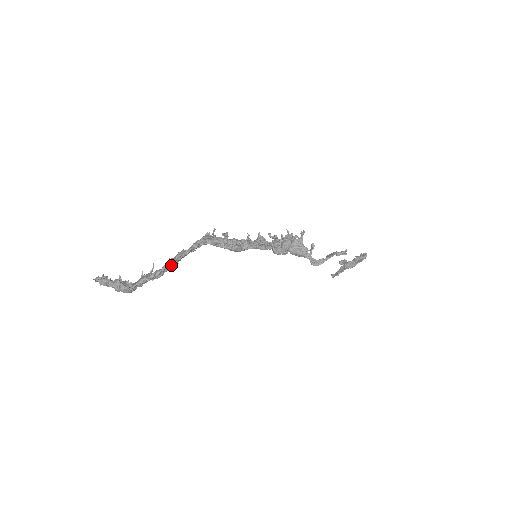
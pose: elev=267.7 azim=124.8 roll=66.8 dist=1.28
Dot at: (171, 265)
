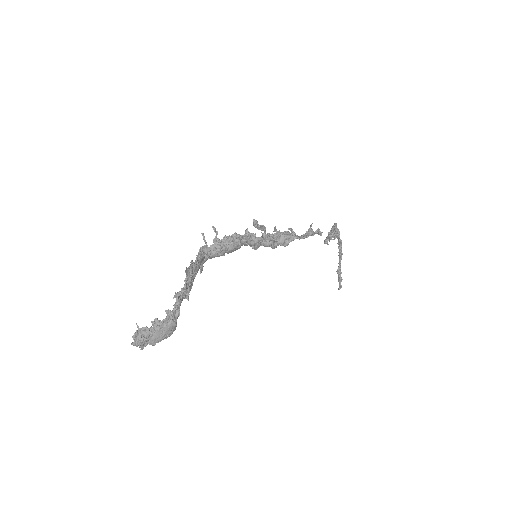
Dot at: (190, 276)
